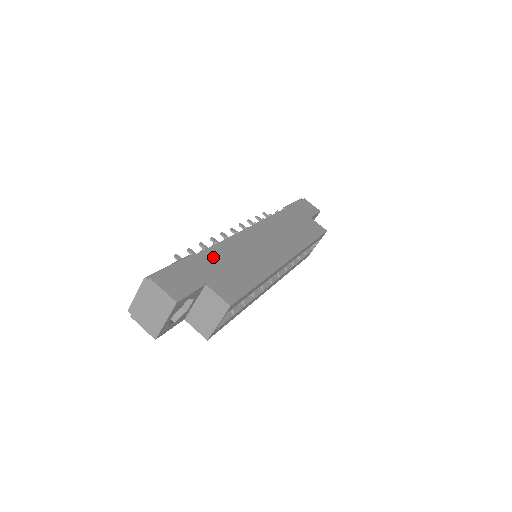
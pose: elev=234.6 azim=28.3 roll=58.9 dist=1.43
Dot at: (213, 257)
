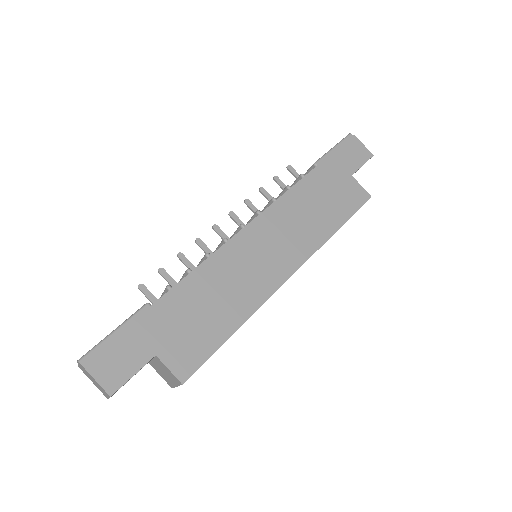
Dot at: (177, 302)
